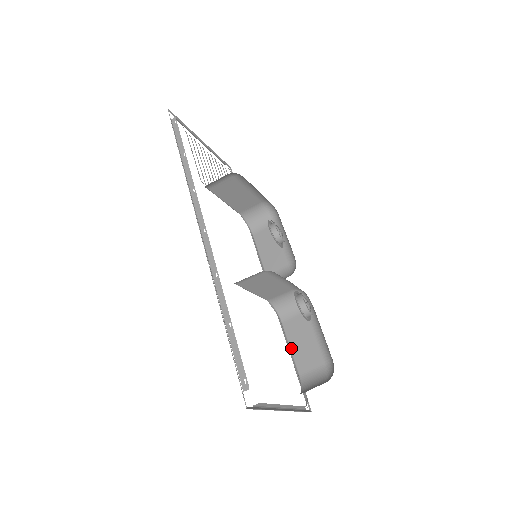
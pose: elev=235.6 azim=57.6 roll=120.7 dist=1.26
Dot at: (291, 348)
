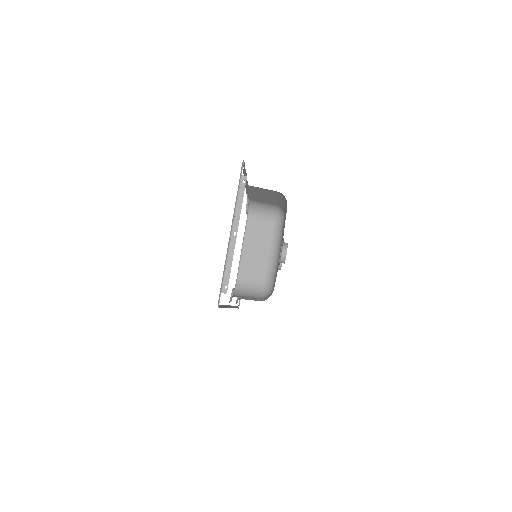
Dot at: occluded
